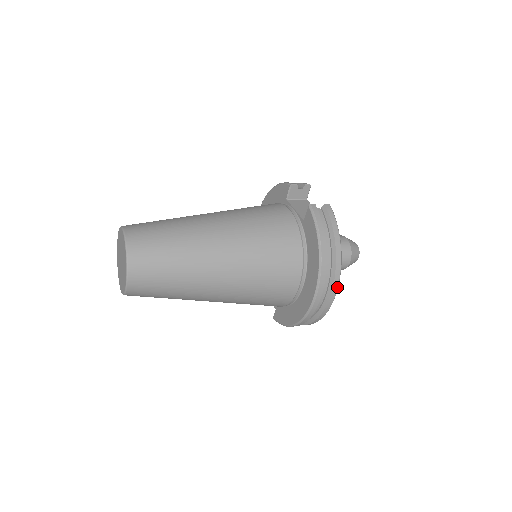
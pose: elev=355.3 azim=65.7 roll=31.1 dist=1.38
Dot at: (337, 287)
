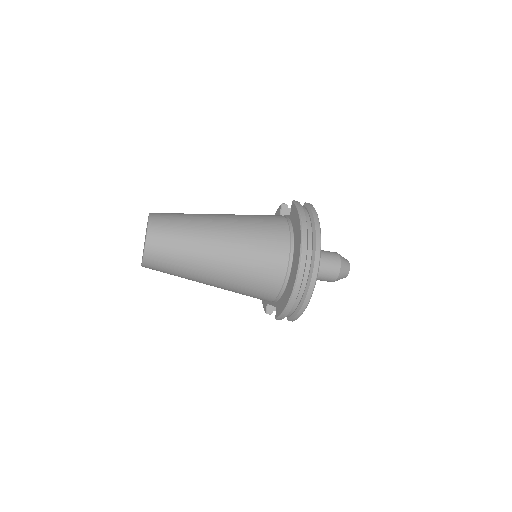
Dot at: (320, 252)
